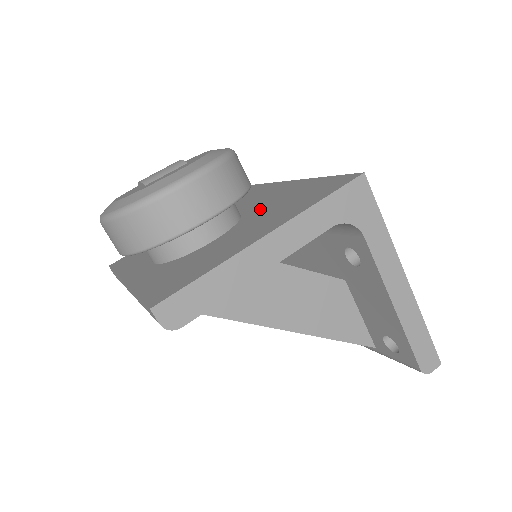
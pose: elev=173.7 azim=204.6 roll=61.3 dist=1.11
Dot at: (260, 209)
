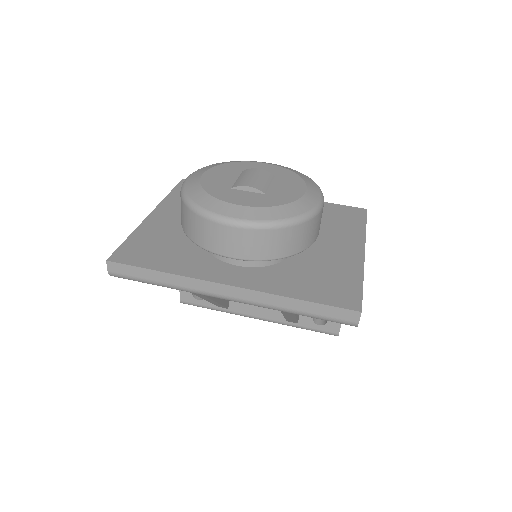
Dot at: occluded
